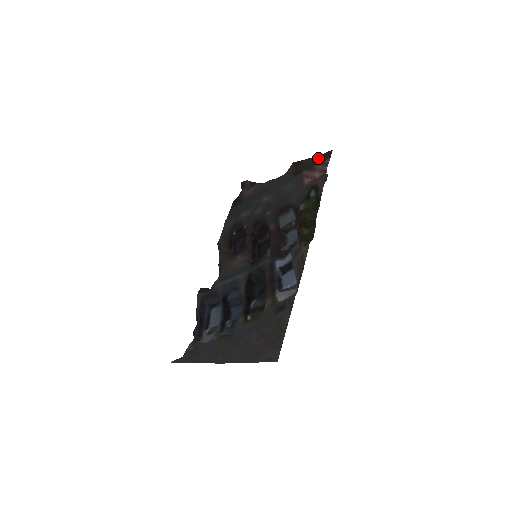
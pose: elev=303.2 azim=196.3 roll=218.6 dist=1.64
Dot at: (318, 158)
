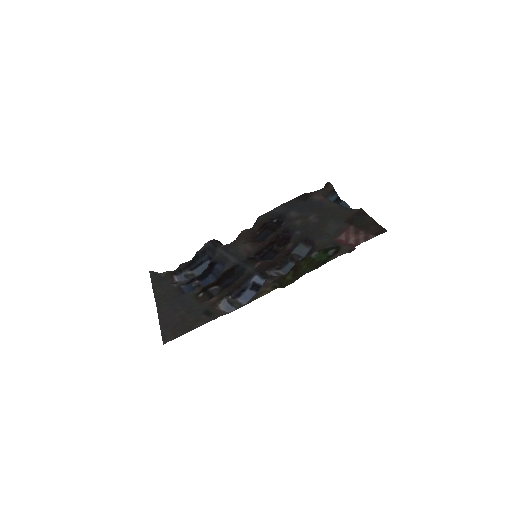
Dot at: (374, 226)
